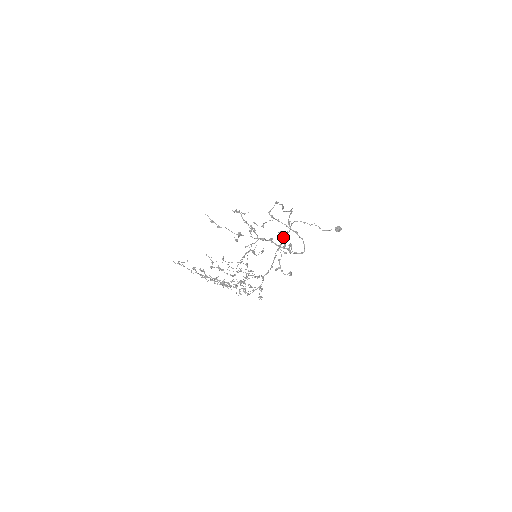
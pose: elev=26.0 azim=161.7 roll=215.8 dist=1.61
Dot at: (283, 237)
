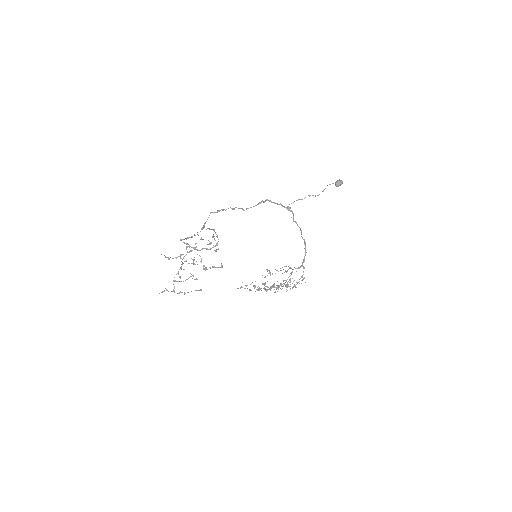
Dot at: occluded
